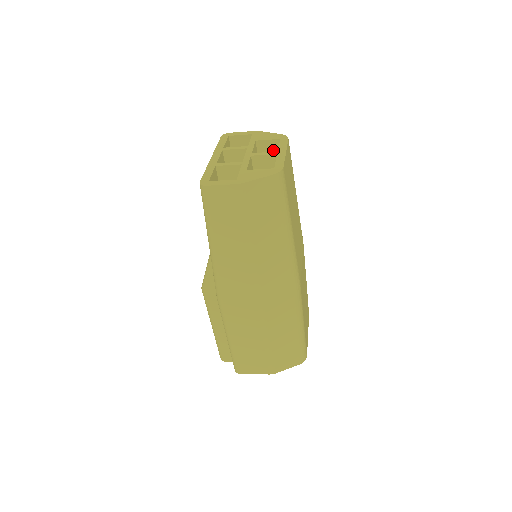
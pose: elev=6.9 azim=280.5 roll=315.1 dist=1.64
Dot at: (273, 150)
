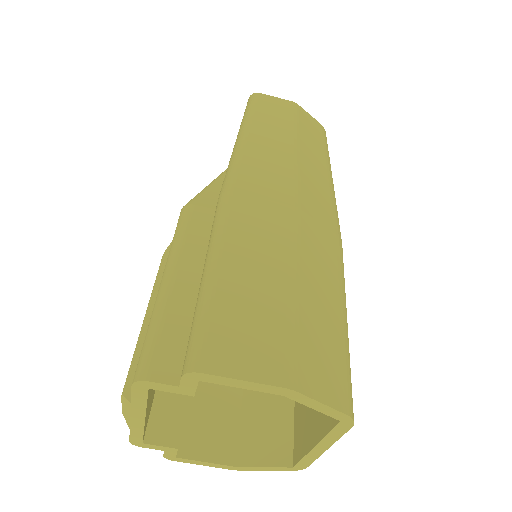
Dot at: occluded
